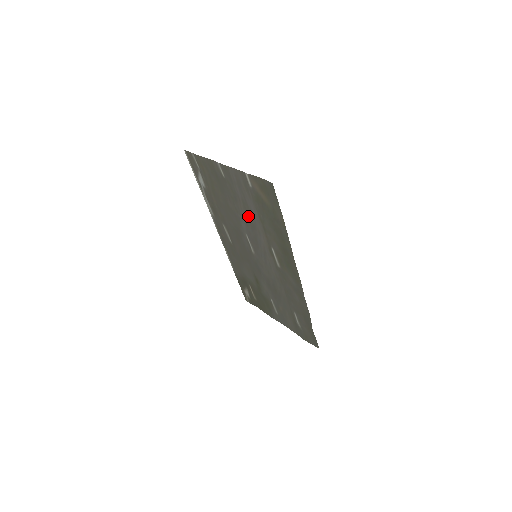
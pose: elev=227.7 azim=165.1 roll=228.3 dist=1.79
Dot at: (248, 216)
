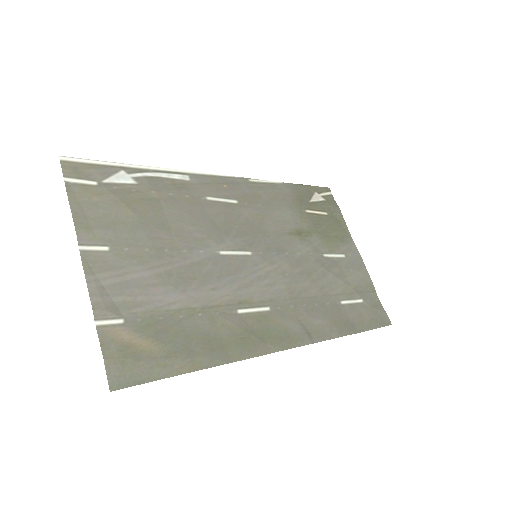
Dot at: (185, 275)
